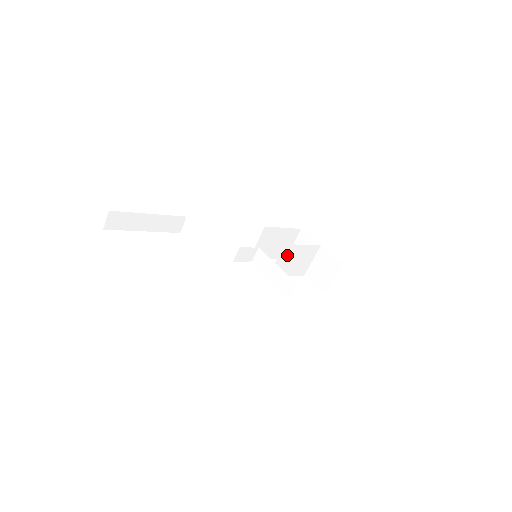
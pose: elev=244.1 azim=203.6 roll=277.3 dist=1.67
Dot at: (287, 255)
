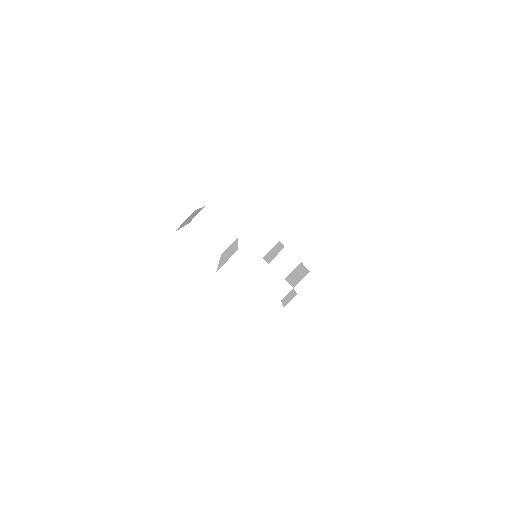
Dot at: (274, 255)
